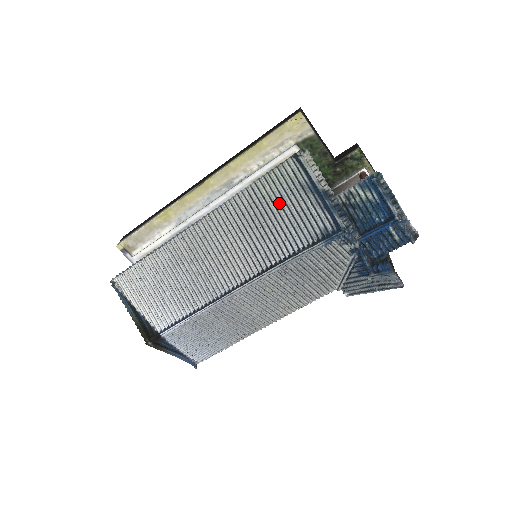
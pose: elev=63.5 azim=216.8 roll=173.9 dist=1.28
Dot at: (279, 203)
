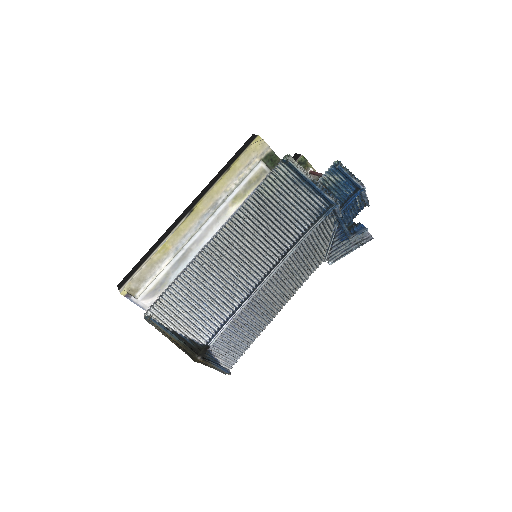
Dot at: (280, 200)
